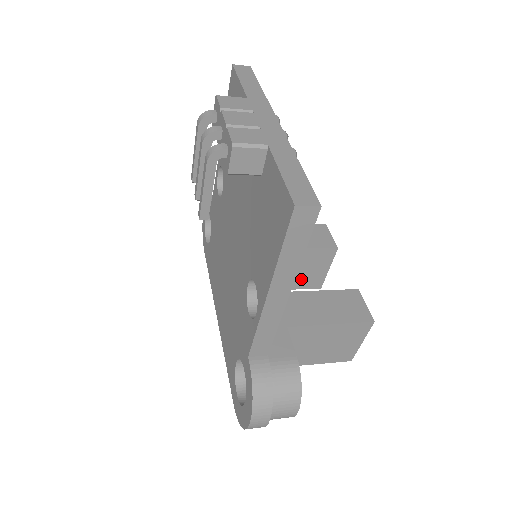
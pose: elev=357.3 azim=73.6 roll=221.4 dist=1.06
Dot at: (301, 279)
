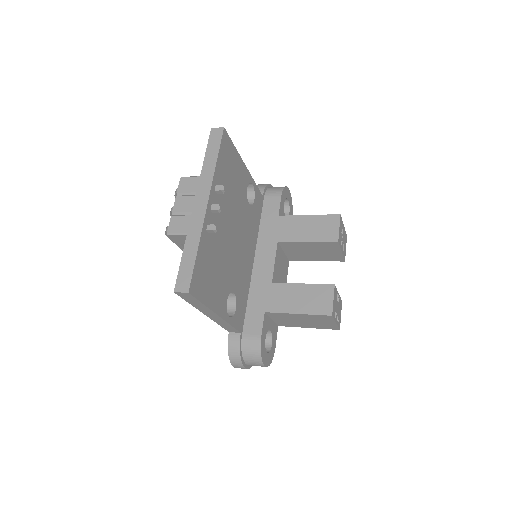
Dot at: (322, 256)
